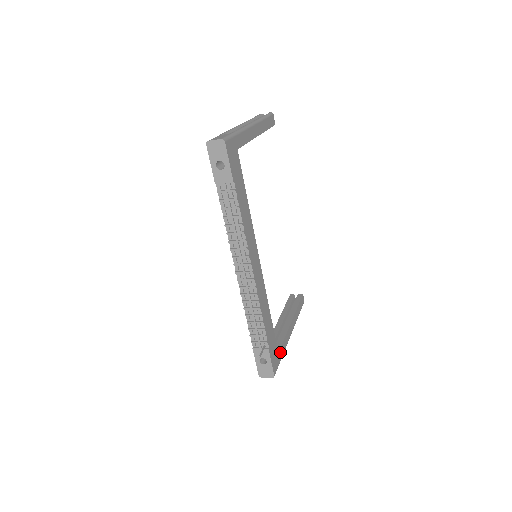
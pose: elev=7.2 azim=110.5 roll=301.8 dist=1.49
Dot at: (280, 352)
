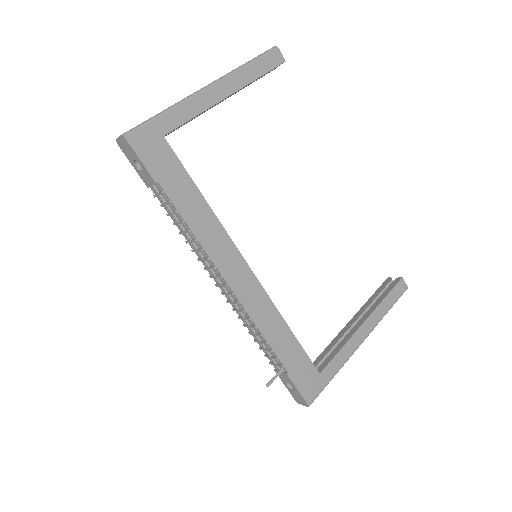
Dot at: (326, 371)
